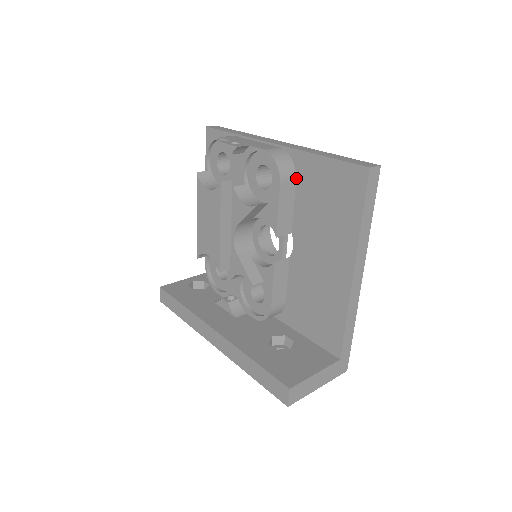
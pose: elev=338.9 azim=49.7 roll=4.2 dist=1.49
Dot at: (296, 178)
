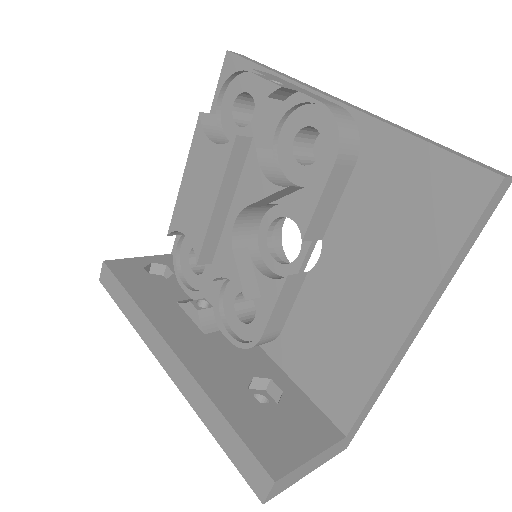
Dot at: (357, 161)
